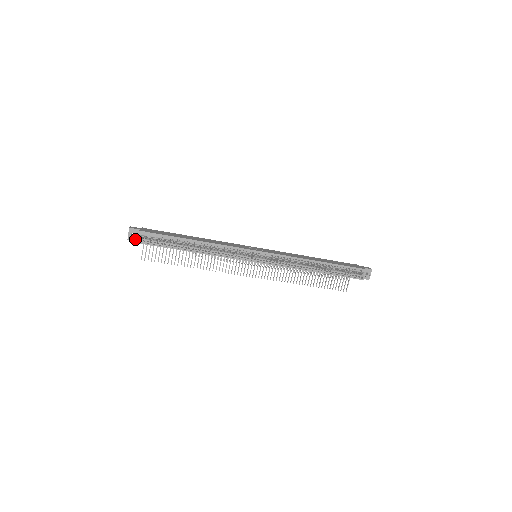
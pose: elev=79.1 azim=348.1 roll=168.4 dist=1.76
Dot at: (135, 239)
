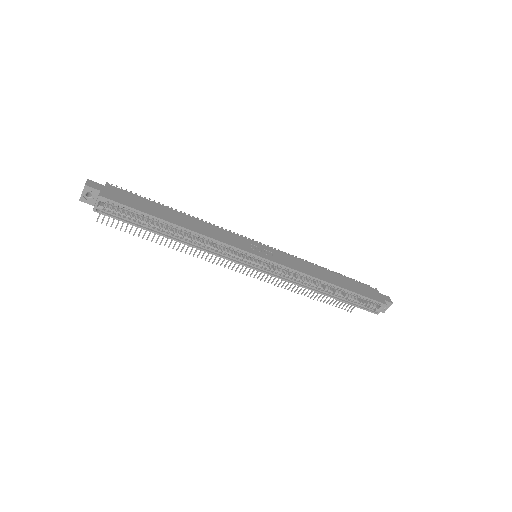
Dot at: (91, 202)
